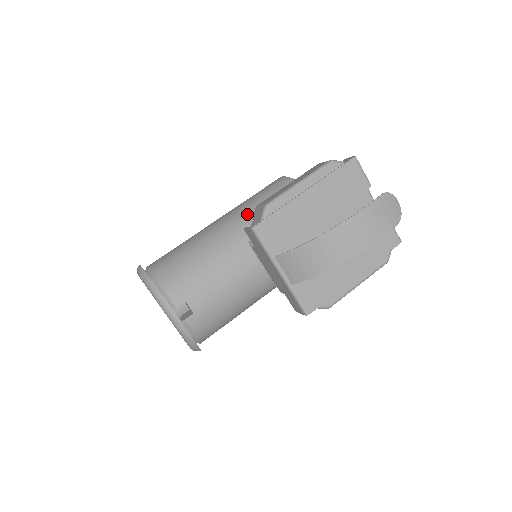
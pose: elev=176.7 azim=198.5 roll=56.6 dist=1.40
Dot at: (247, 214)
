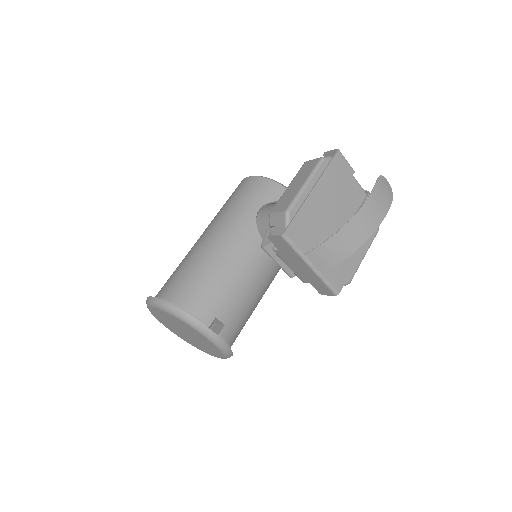
Dot at: (238, 220)
